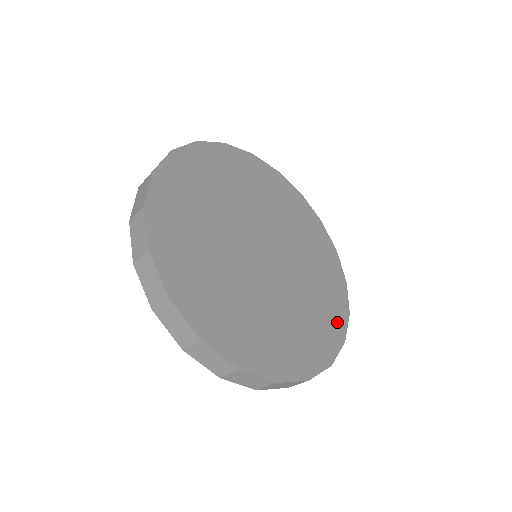
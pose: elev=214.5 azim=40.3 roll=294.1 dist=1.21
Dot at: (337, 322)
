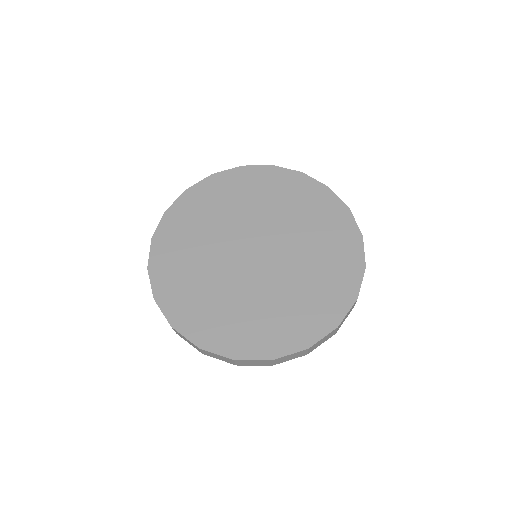
Dot at: (345, 229)
